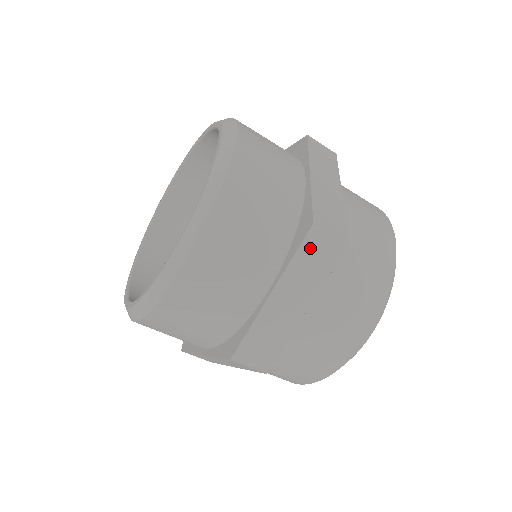
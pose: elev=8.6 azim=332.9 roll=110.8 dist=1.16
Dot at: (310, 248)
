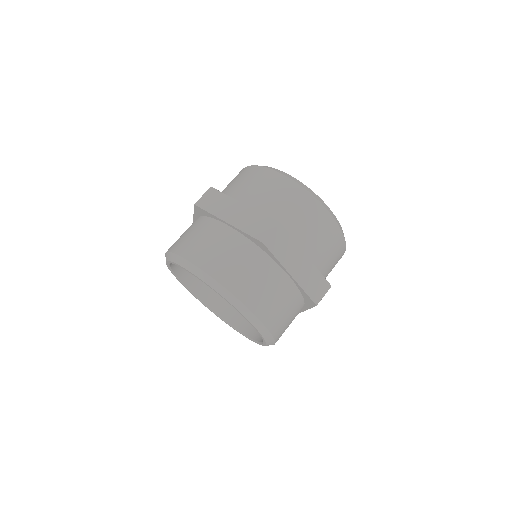
Dot at: occluded
